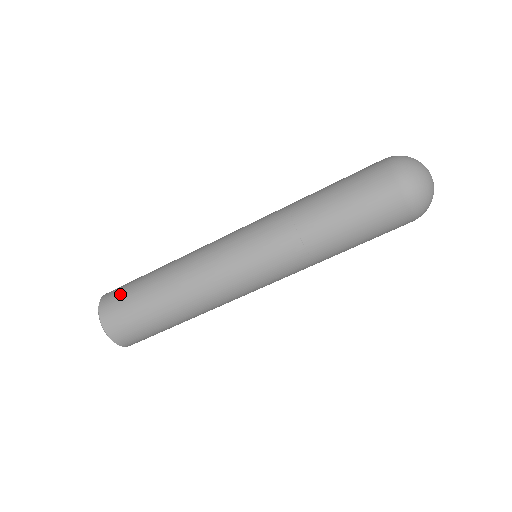
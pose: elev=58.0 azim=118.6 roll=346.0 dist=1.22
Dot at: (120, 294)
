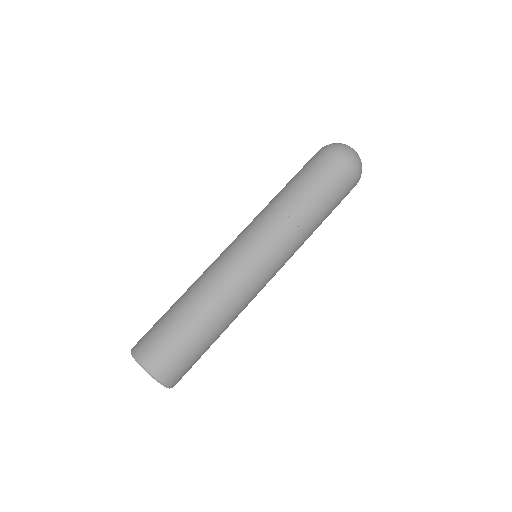
Dot at: occluded
